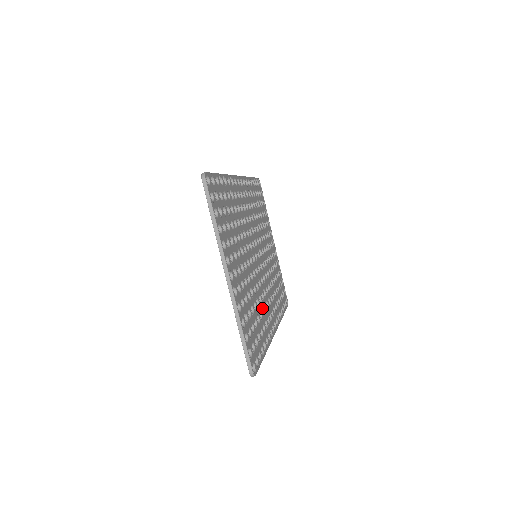
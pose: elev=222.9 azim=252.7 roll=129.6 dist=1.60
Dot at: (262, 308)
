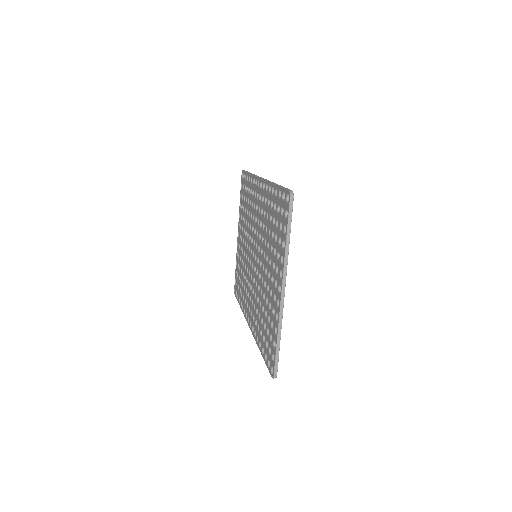
Dot at: occluded
